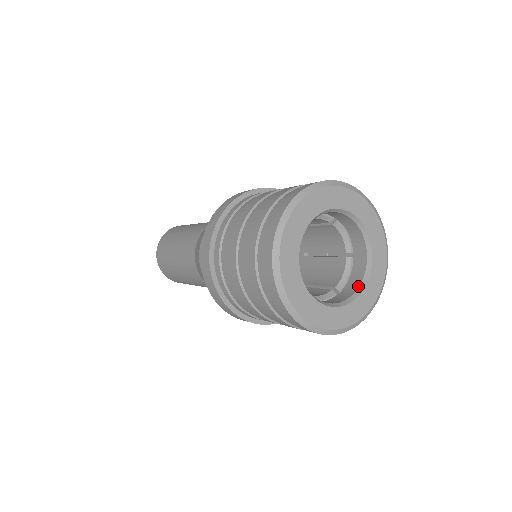
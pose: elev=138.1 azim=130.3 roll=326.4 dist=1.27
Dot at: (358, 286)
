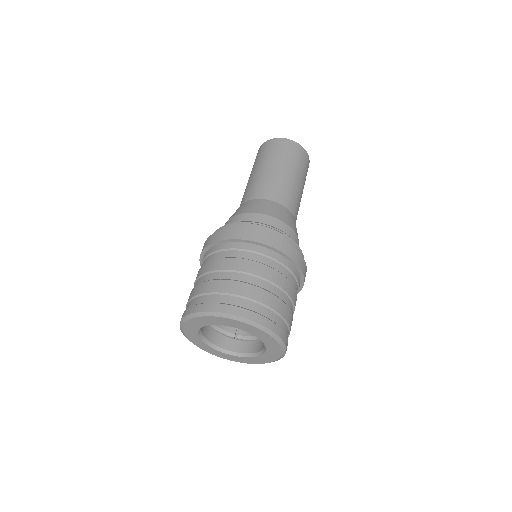
Dot at: (240, 352)
